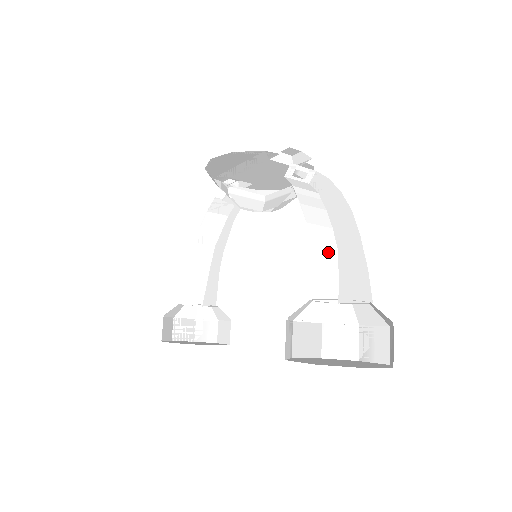
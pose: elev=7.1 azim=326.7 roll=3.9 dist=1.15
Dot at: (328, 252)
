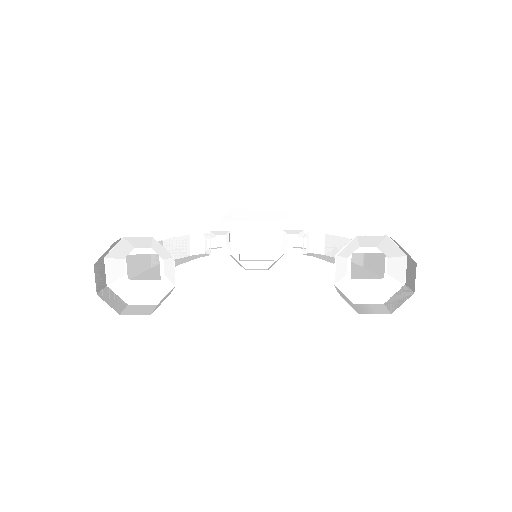
Dot at: occluded
